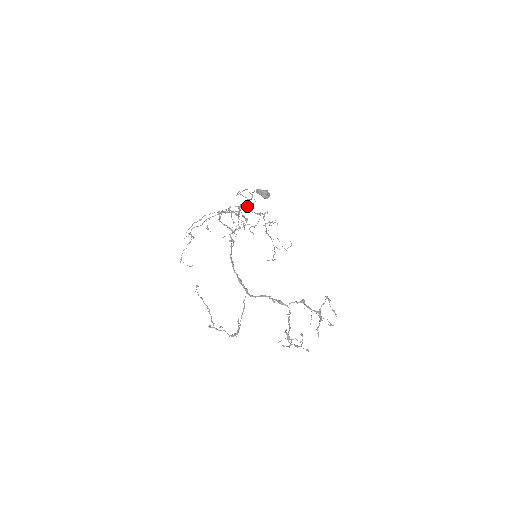
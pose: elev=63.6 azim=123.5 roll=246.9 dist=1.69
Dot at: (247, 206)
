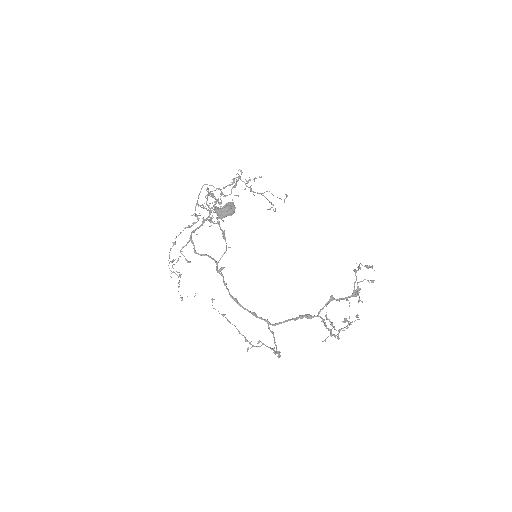
Dot at: (215, 203)
